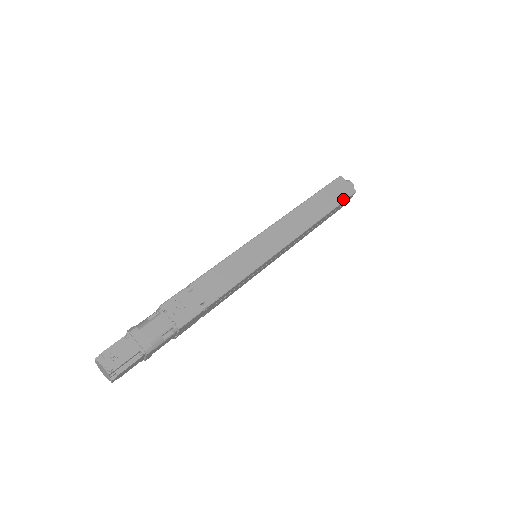
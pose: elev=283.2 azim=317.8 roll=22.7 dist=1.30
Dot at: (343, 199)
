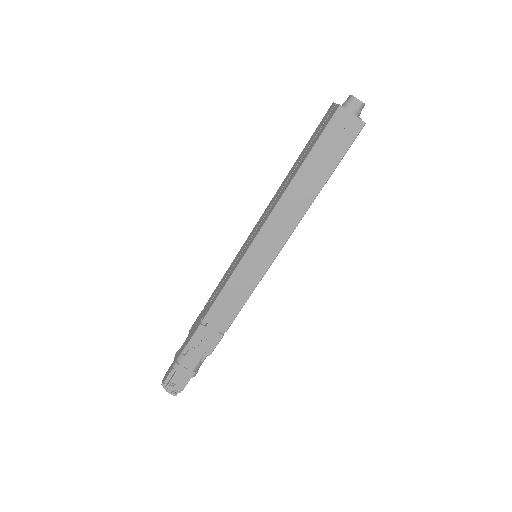
Dot at: (346, 147)
